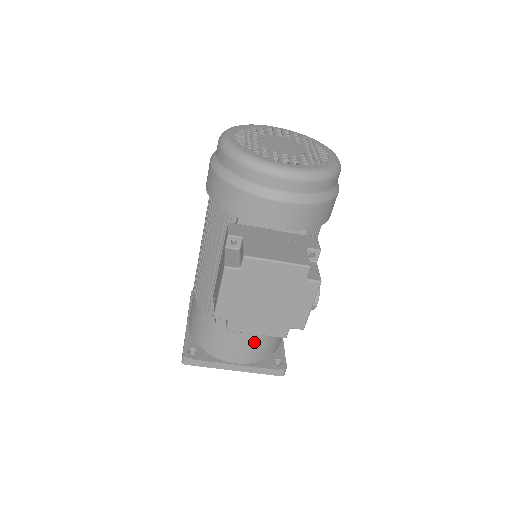
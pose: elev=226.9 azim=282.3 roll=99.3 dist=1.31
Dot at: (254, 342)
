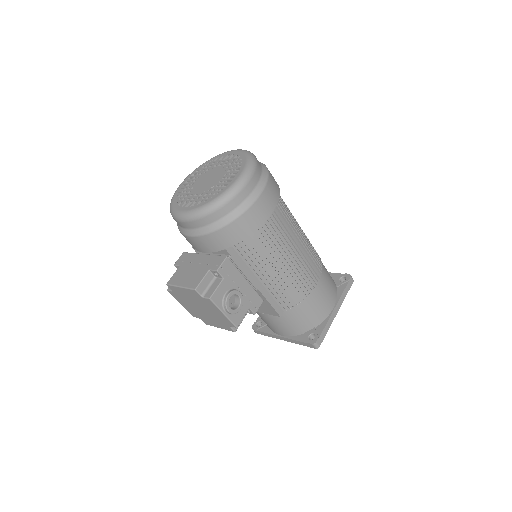
Dot at: (278, 322)
